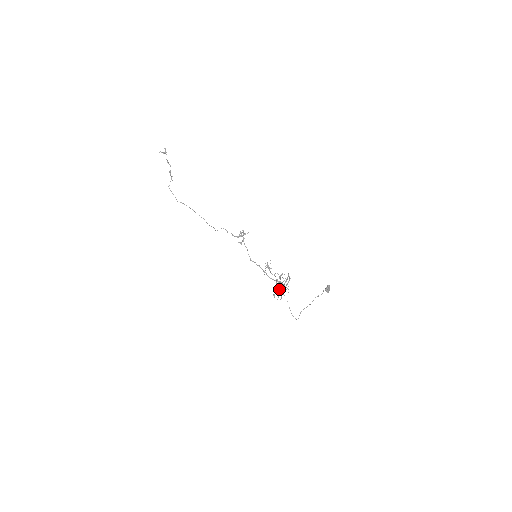
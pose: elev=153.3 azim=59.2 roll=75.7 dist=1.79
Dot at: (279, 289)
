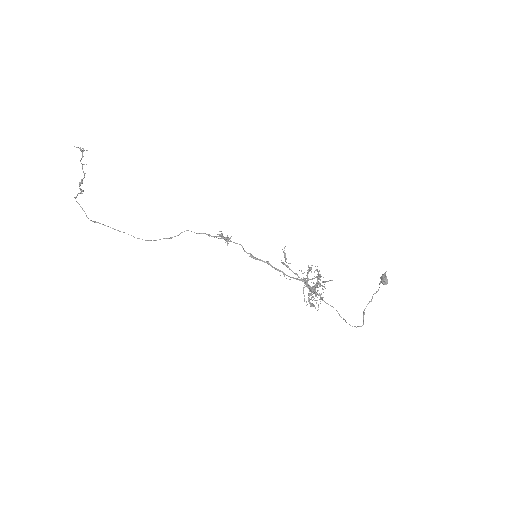
Dot at: (312, 289)
